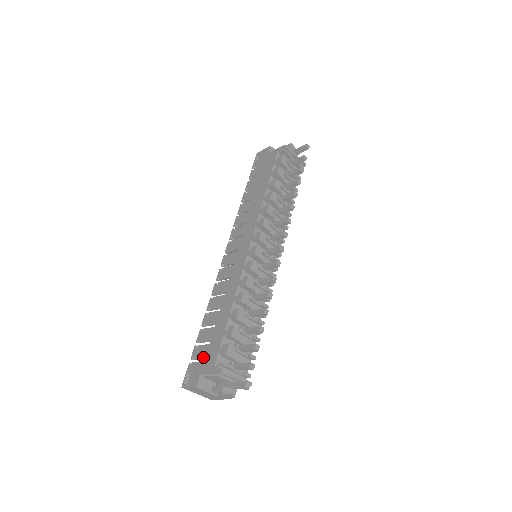
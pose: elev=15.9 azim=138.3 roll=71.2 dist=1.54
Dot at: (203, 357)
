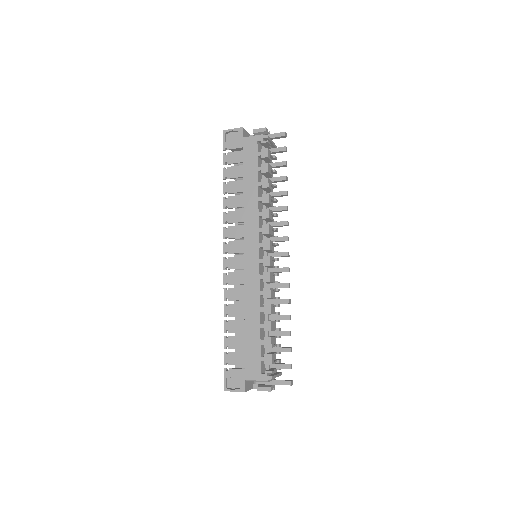
Dot at: (242, 364)
